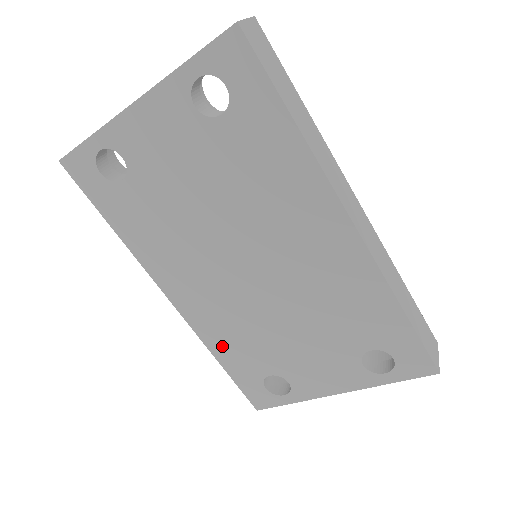
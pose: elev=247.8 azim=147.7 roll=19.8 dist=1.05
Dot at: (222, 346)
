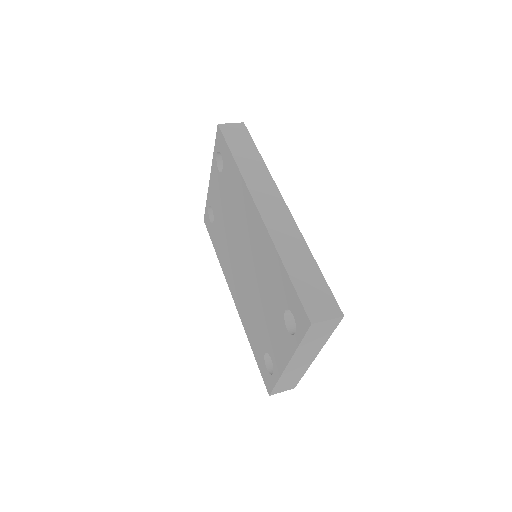
Dot at: (249, 330)
